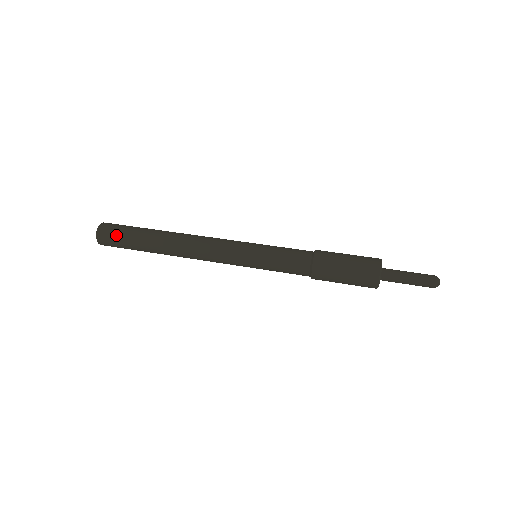
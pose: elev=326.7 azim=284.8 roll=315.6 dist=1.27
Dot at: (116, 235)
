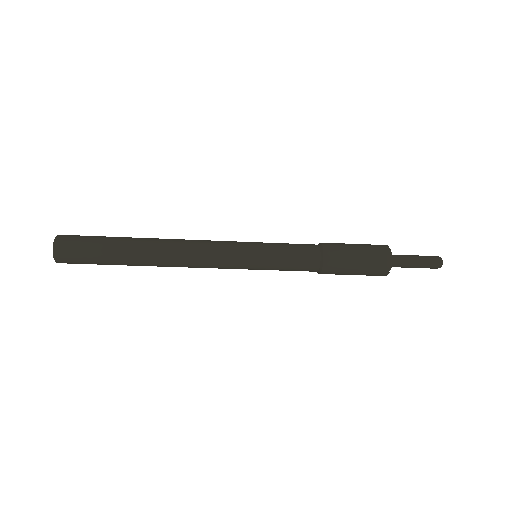
Dot at: (82, 241)
